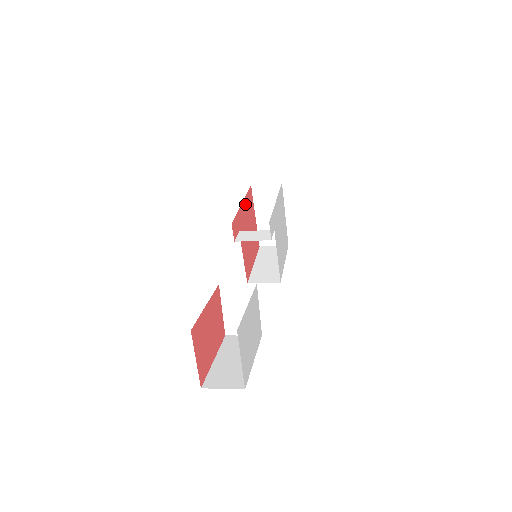
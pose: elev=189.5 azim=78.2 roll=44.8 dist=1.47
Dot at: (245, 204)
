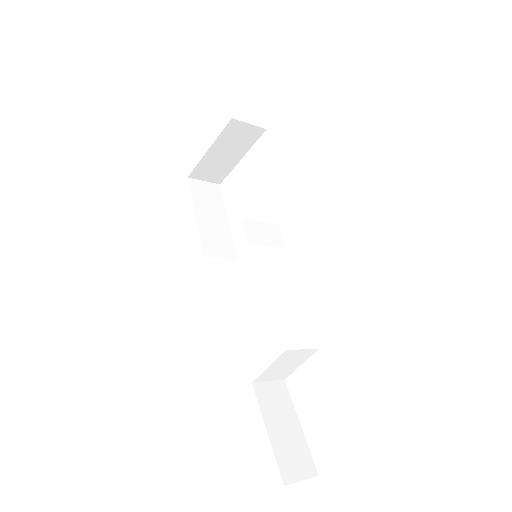
Dot at: occluded
